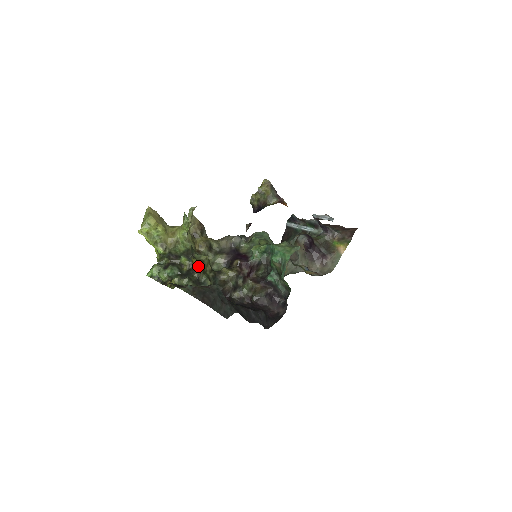
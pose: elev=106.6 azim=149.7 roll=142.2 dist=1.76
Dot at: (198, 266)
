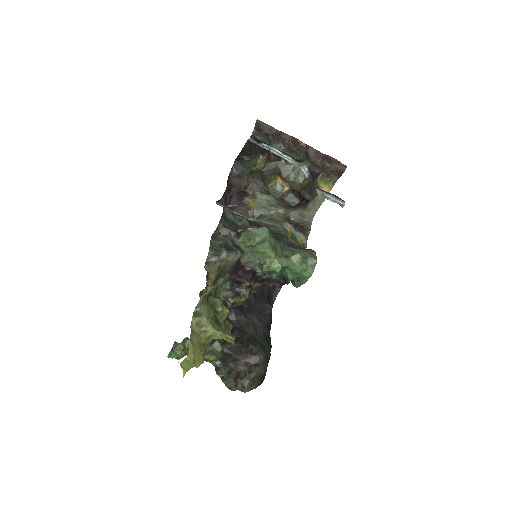
Dot at: (226, 330)
